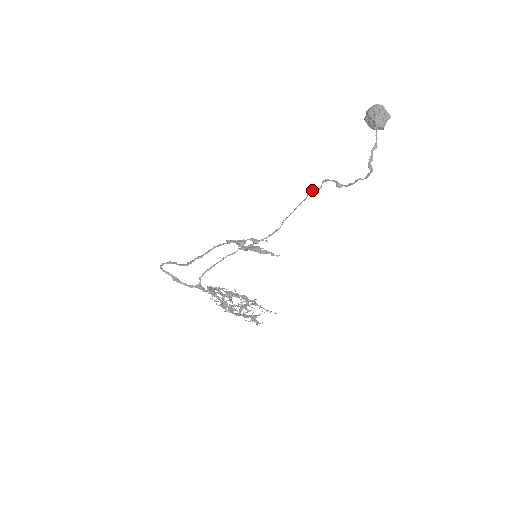
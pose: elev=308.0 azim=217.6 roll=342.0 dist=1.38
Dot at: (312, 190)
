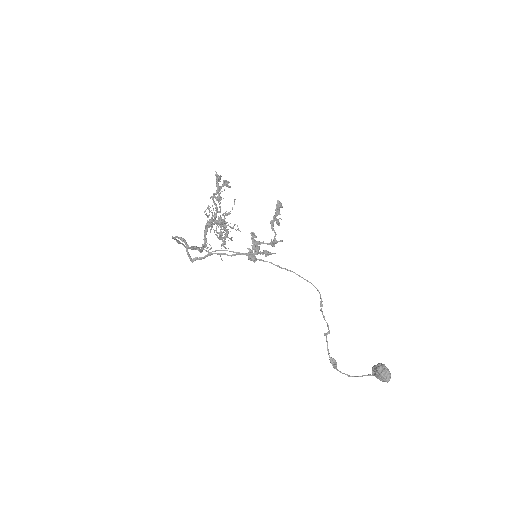
Dot at: (321, 311)
